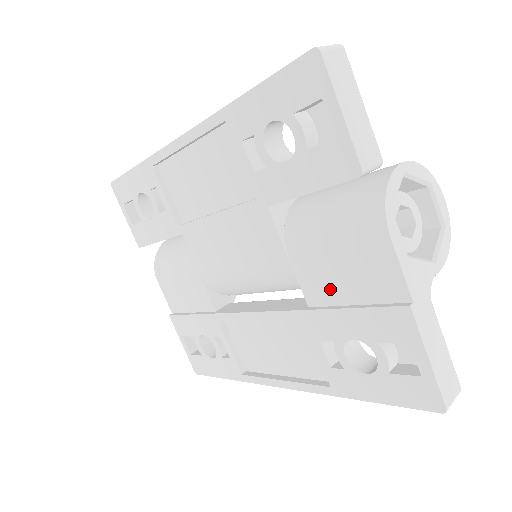
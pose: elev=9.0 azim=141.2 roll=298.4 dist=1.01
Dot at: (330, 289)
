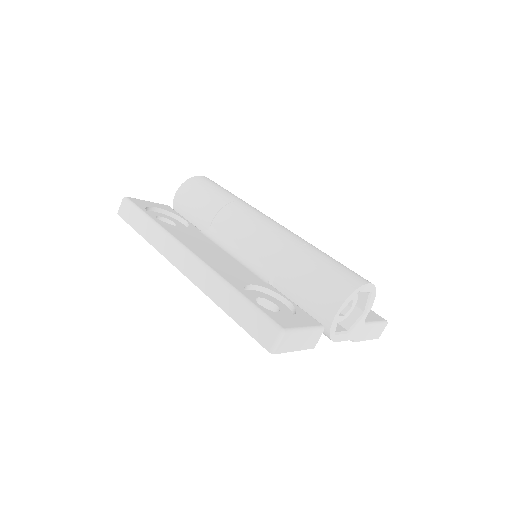
Dot at: occluded
